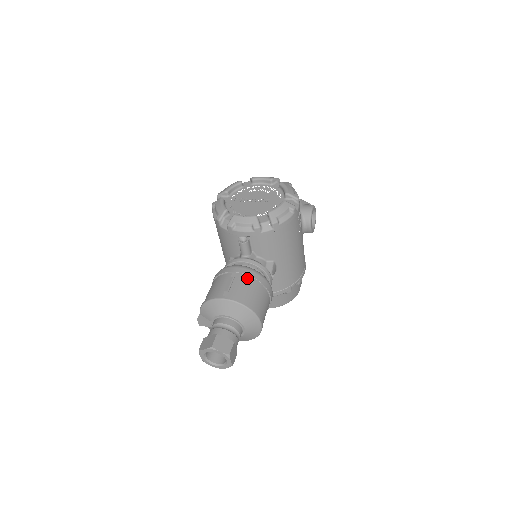
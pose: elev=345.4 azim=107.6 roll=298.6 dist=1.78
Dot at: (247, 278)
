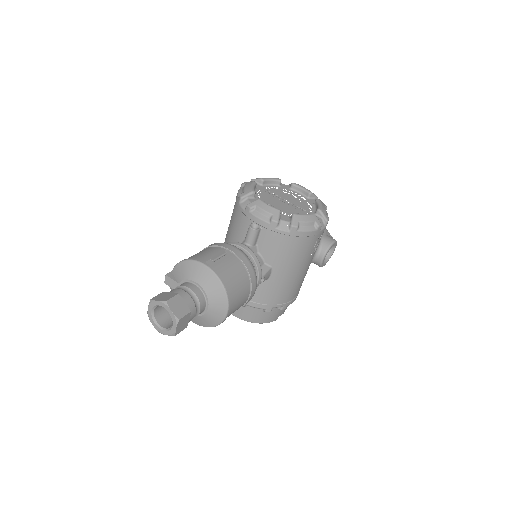
Dot at: (239, 261)
